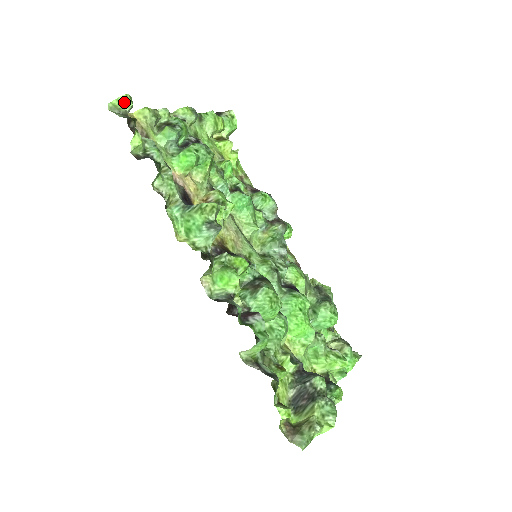
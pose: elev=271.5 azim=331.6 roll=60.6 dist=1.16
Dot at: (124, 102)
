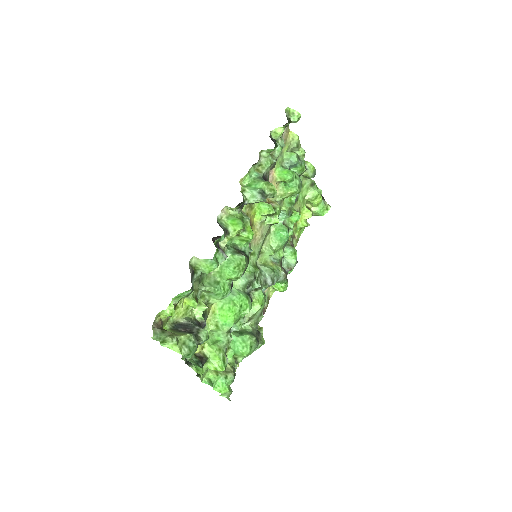
Dot at: (295, 115)
